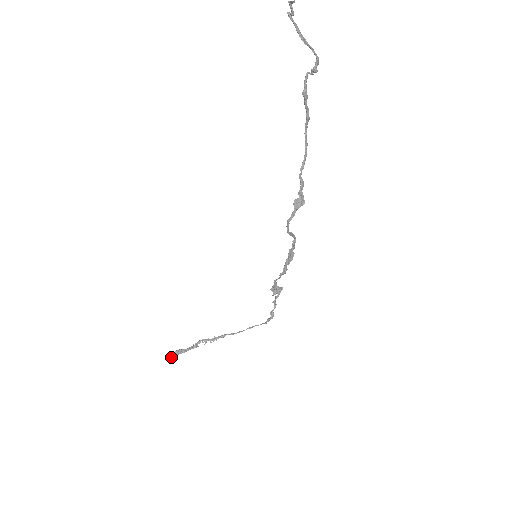
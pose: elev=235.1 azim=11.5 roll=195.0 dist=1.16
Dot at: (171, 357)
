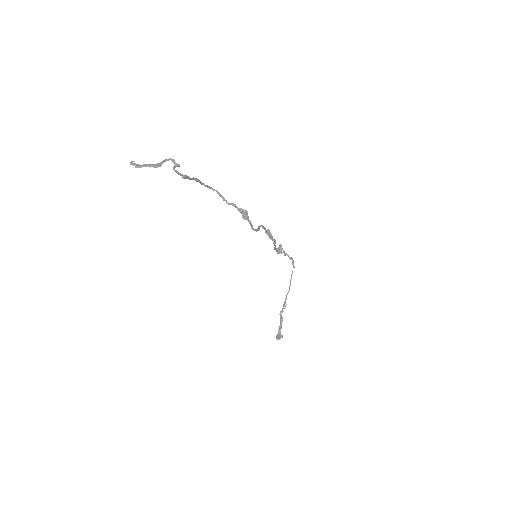
Dot at: (279, 337)
